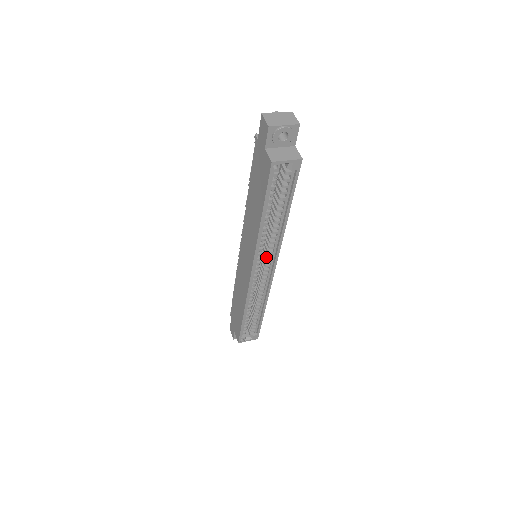
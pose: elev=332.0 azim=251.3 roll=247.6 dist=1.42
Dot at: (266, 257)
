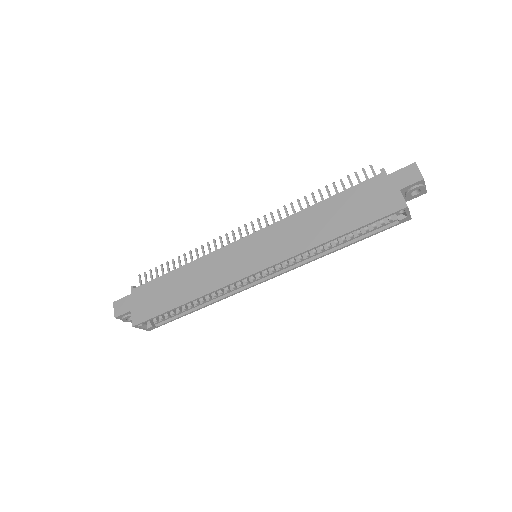
Dot at: (278, 265)
